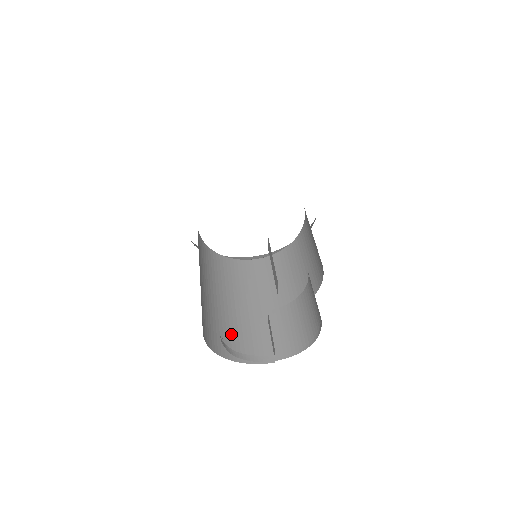
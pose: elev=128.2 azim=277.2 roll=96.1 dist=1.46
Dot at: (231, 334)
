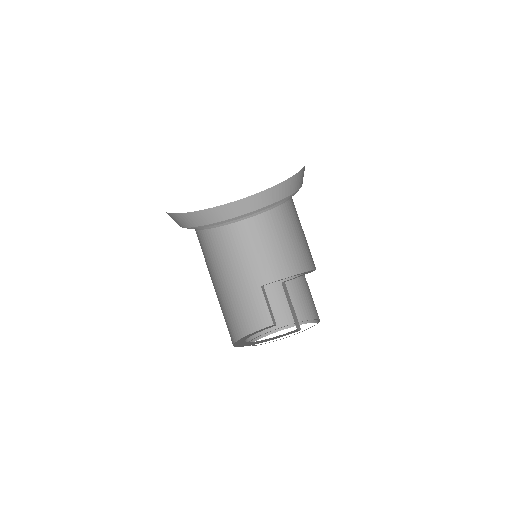
Dot at: (239, 312)
